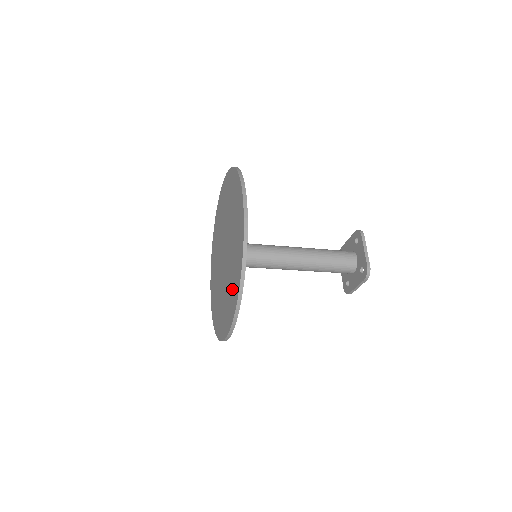
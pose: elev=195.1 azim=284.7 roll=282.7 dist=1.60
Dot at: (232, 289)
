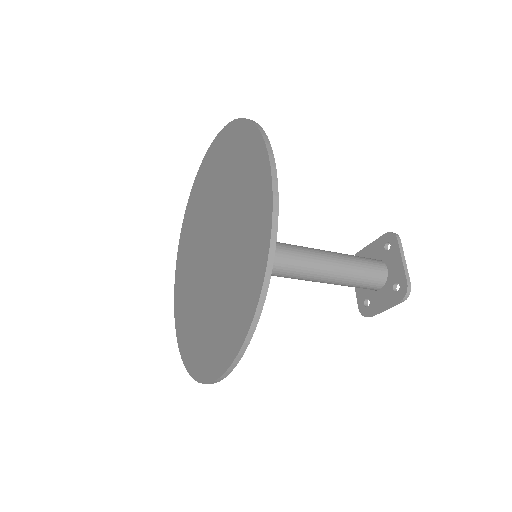
Dot at: (234, 308)
